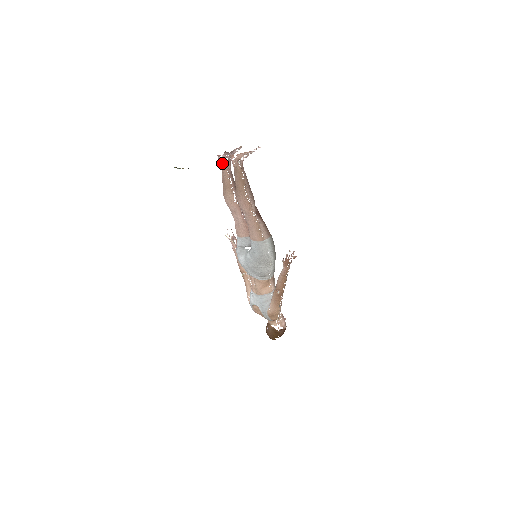
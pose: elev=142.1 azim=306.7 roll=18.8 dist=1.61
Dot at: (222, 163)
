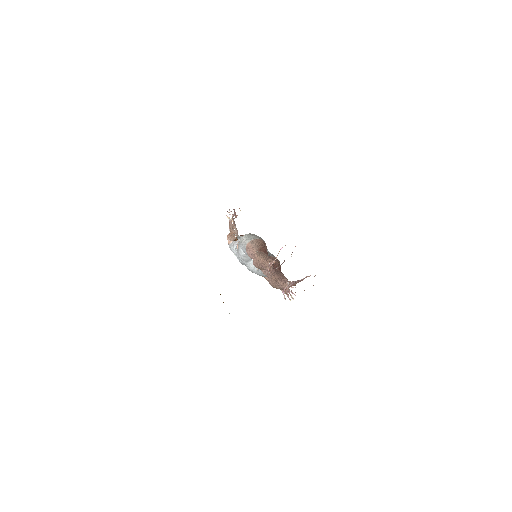
Dot at: occluded
